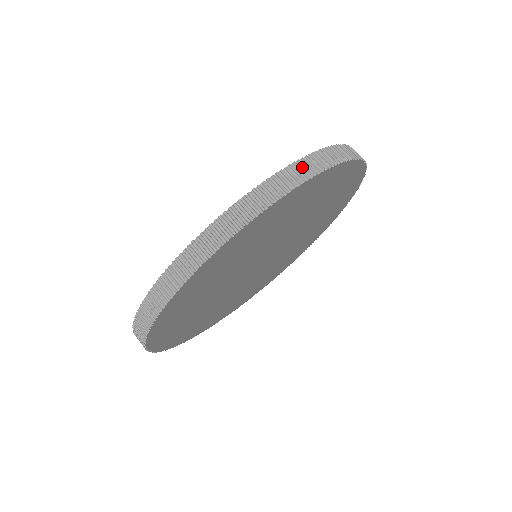
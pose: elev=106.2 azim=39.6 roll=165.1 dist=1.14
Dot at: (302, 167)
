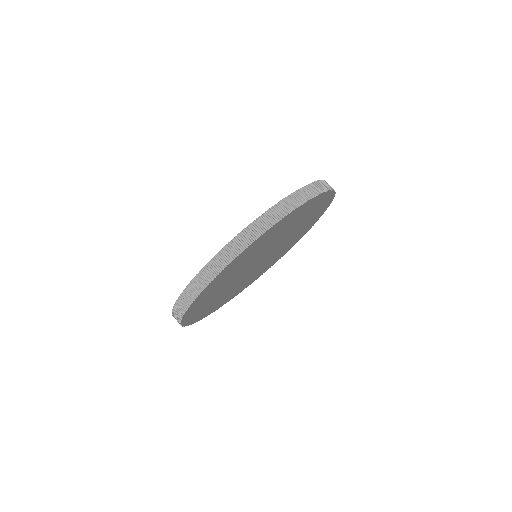
Dot at: (256, 226)
